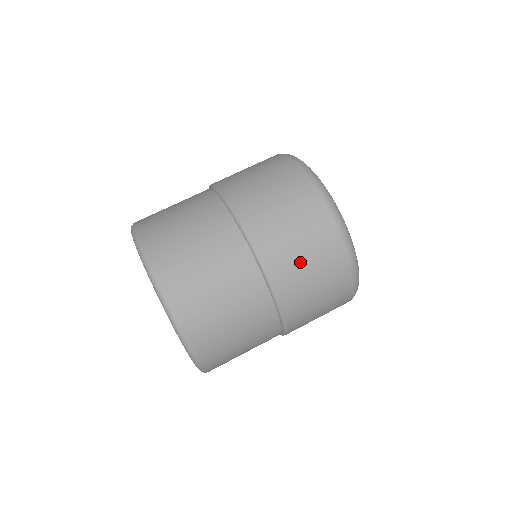
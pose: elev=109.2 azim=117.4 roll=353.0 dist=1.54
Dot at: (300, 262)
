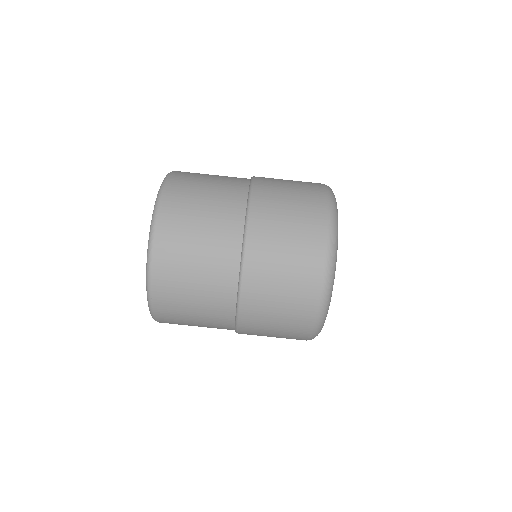
Dot at: (273, 305)
